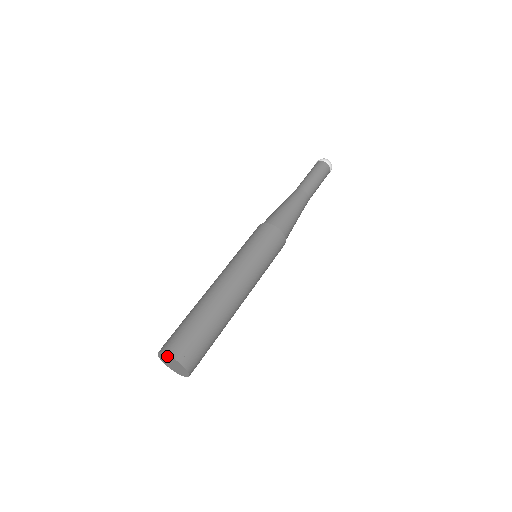
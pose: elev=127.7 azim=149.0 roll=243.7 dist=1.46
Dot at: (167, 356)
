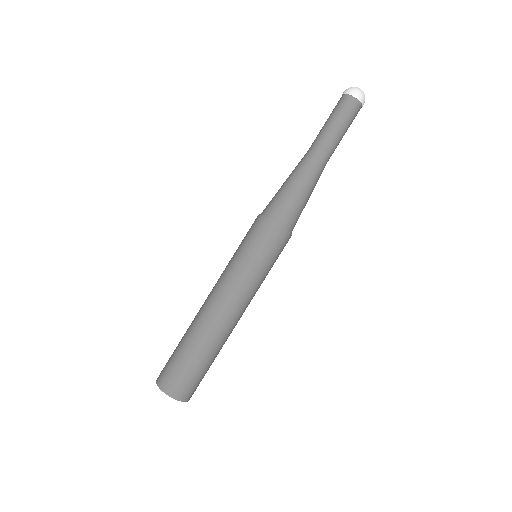
Dot at: (177, 399)
